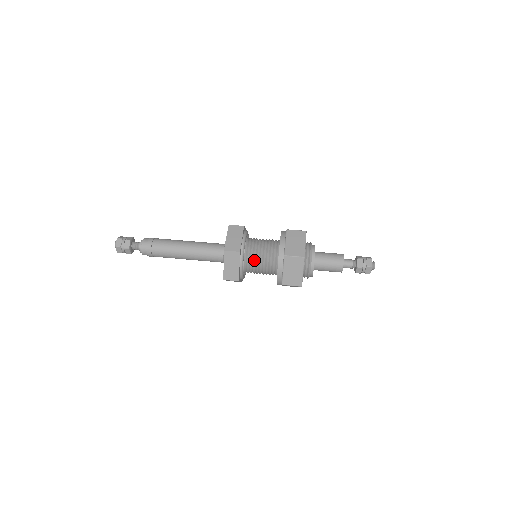
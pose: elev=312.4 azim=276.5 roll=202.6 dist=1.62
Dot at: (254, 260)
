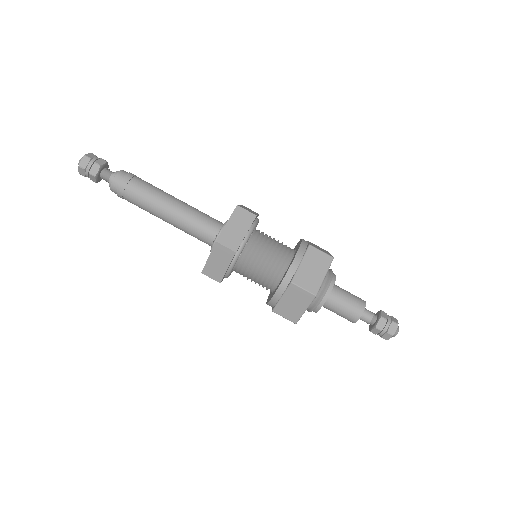
Dot at: (251, 265)
